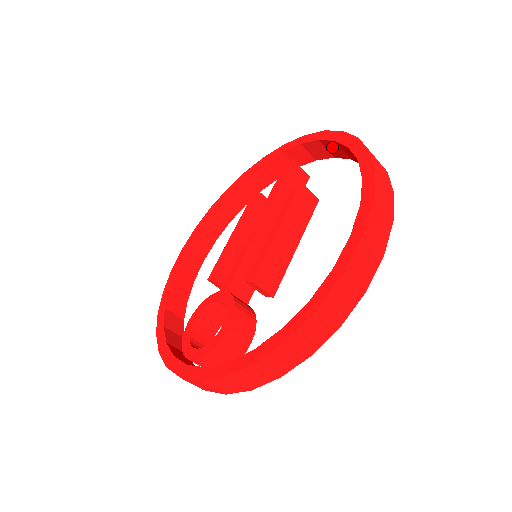
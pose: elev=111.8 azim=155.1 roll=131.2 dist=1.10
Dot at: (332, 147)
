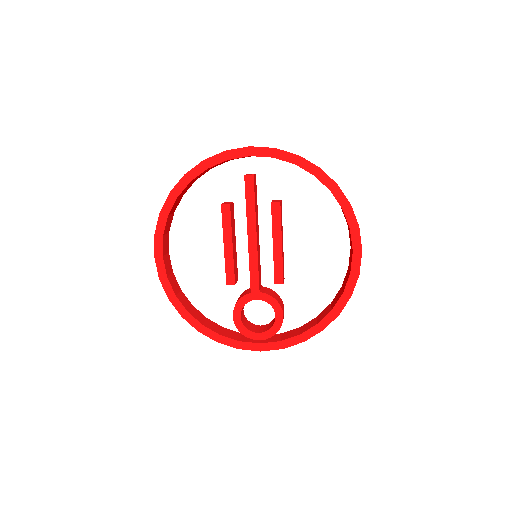
Dot at: occluded
